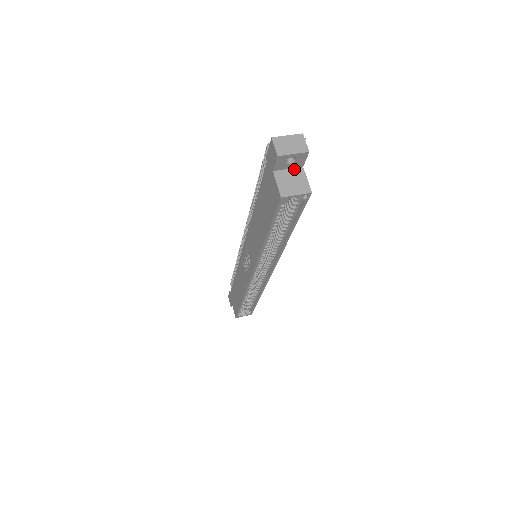
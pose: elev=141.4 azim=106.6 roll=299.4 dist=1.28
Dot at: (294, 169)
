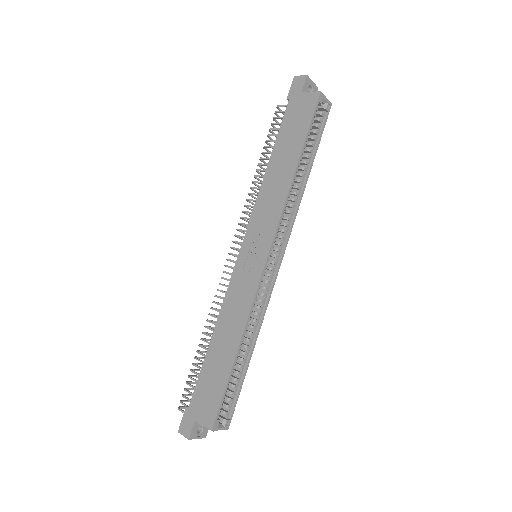
Dot at: occluded
